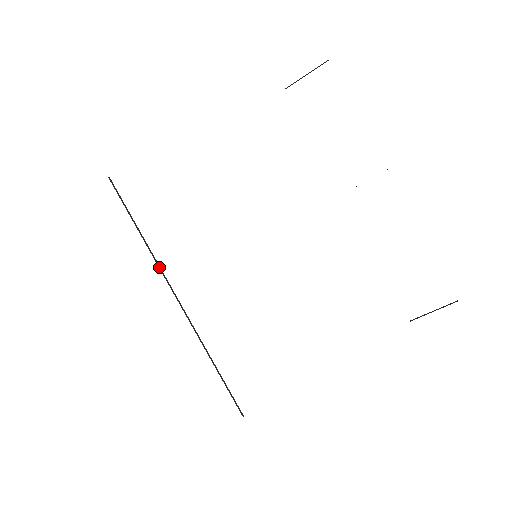
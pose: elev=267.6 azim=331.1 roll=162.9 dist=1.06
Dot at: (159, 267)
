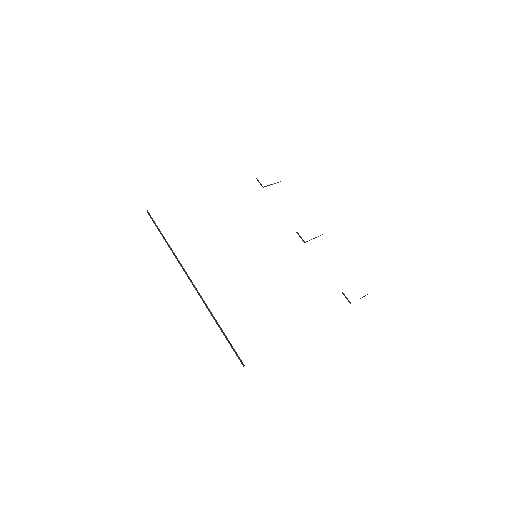
Dot at: occluded
